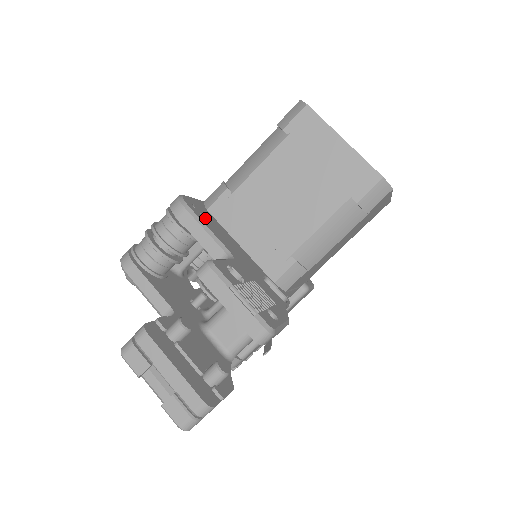
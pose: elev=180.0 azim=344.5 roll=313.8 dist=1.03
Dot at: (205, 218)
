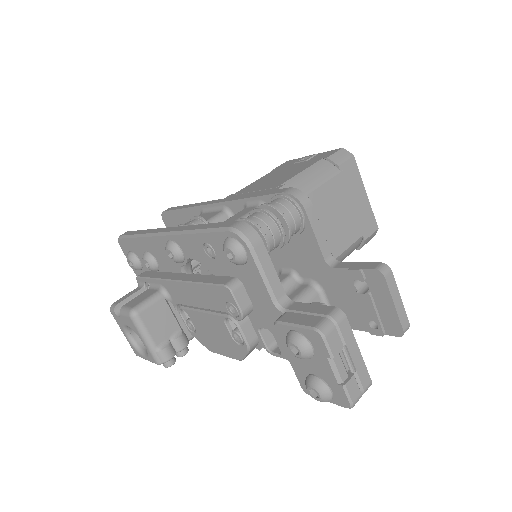
Dot at: occluded
